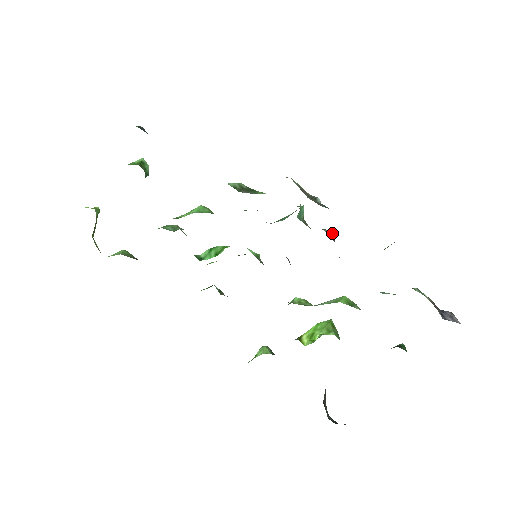
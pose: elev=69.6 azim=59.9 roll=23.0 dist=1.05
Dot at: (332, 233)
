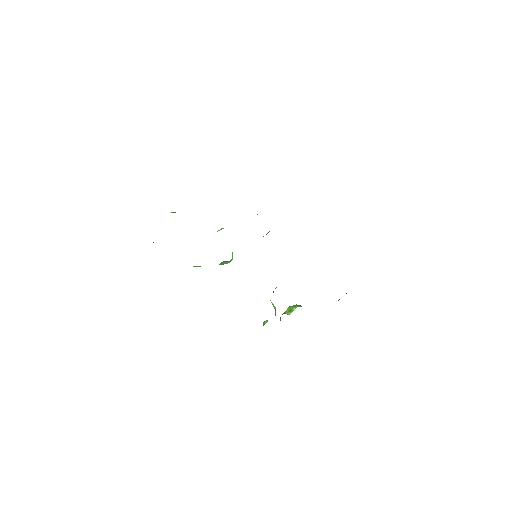
Dot at: occluded
